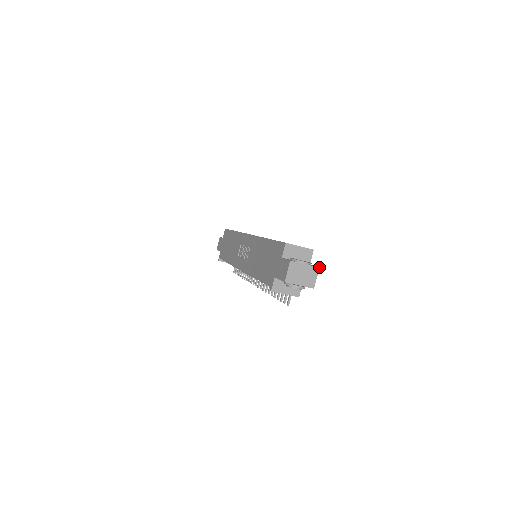
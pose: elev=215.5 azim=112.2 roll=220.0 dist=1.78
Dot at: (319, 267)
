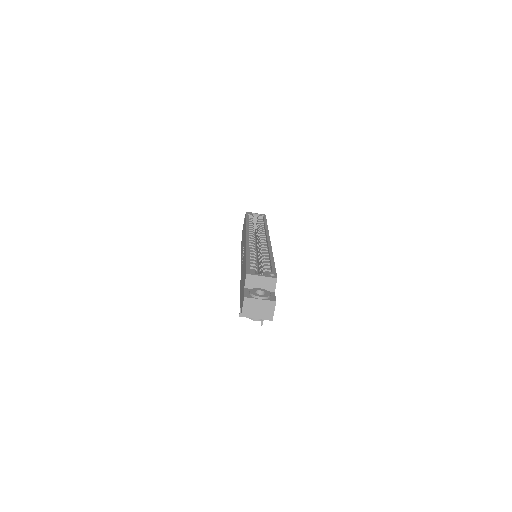
Dot at: occluded
